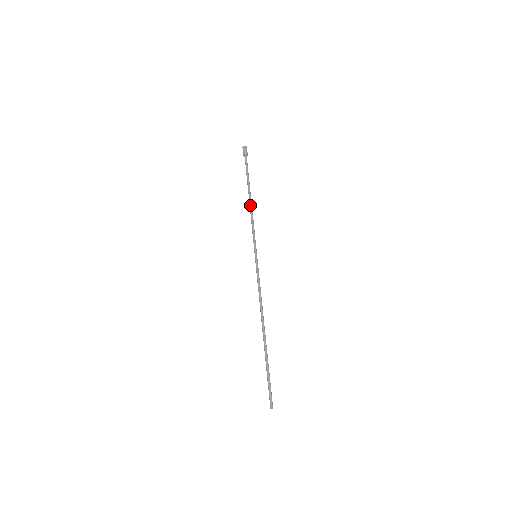
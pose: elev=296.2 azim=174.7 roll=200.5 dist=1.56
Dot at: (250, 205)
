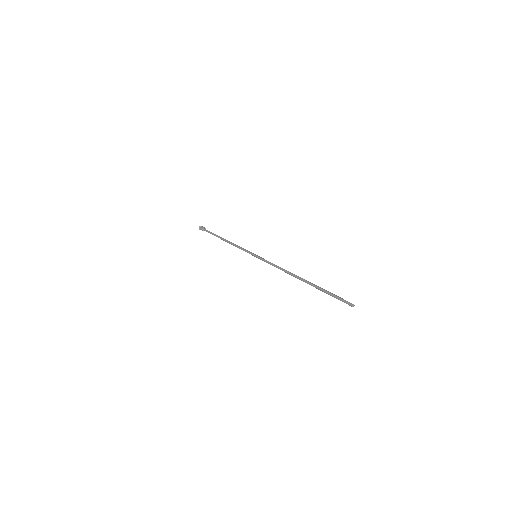
Dot at: (228, 242)
